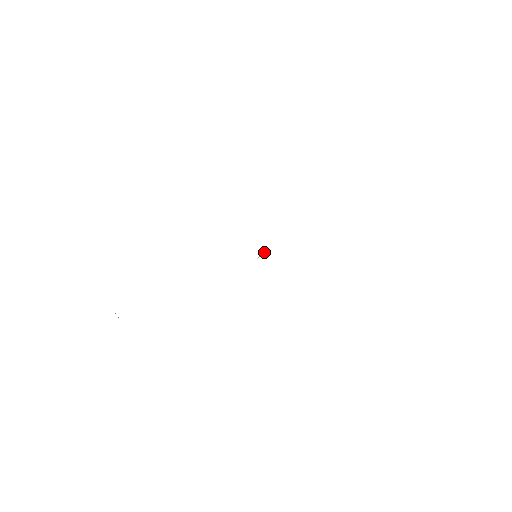
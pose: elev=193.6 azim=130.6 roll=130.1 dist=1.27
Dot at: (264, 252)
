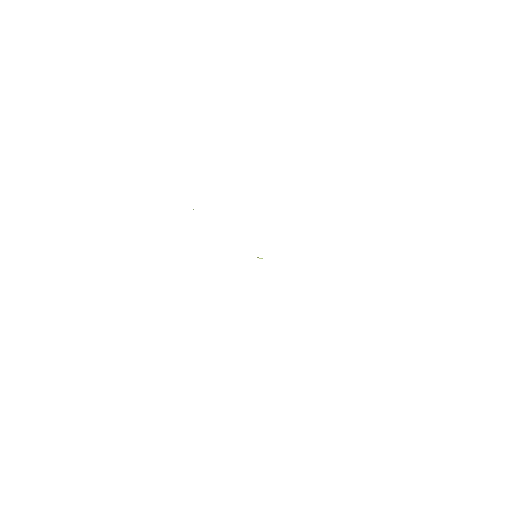
Dot at: occluded
